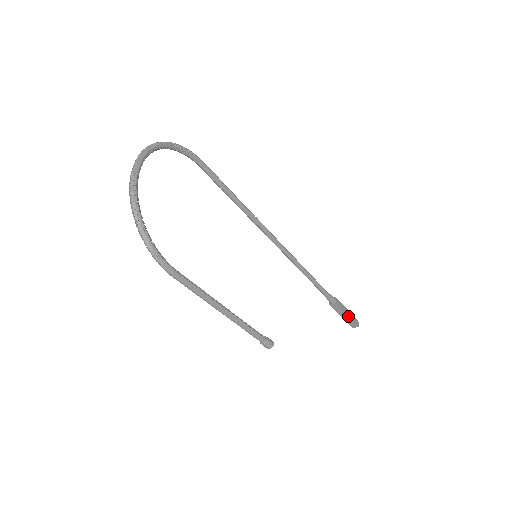
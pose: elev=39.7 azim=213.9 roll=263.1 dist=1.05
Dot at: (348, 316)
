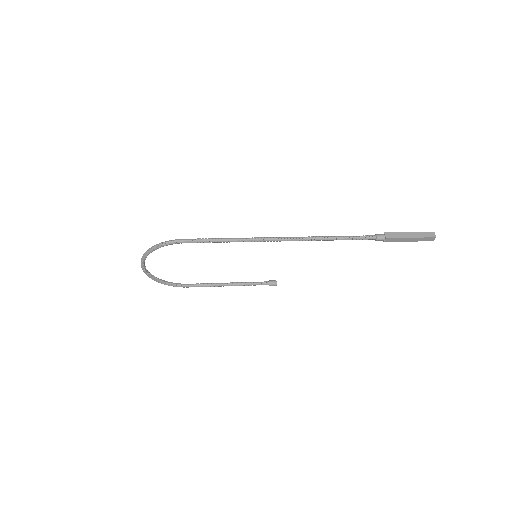
Dot at: (410, 241)
